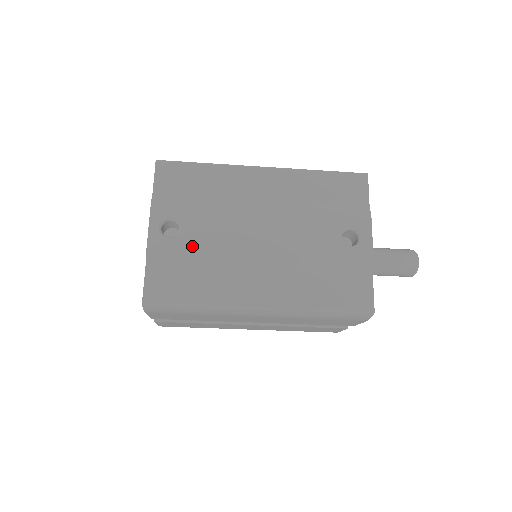
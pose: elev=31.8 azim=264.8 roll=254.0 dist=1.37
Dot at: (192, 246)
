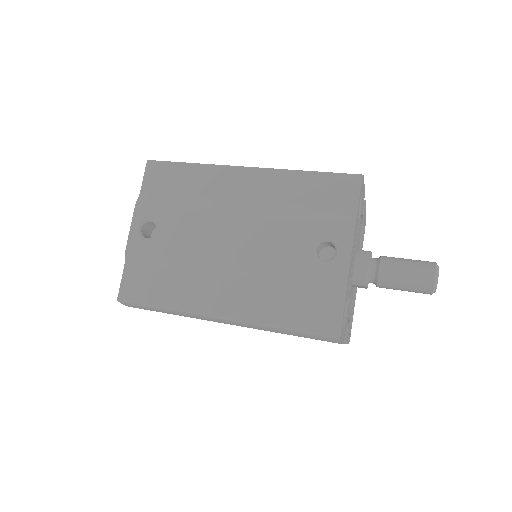
Dot at: (165, 248)
